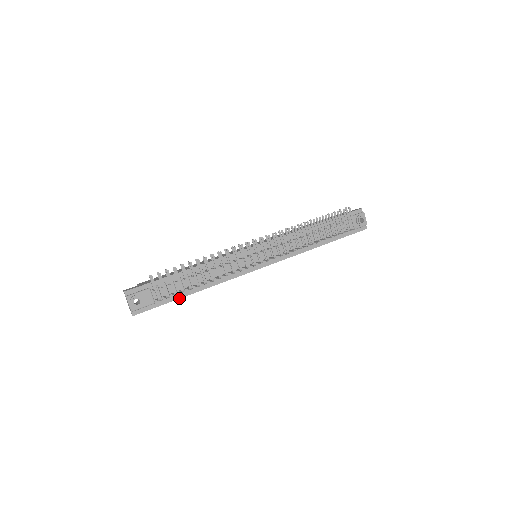
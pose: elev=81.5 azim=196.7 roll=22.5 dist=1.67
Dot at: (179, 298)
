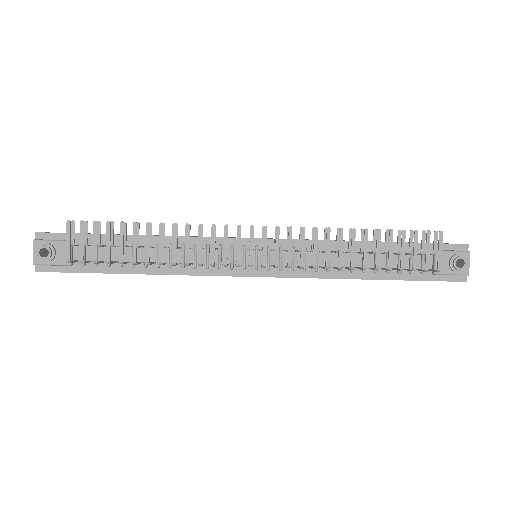
Dot at: (111, 272)
